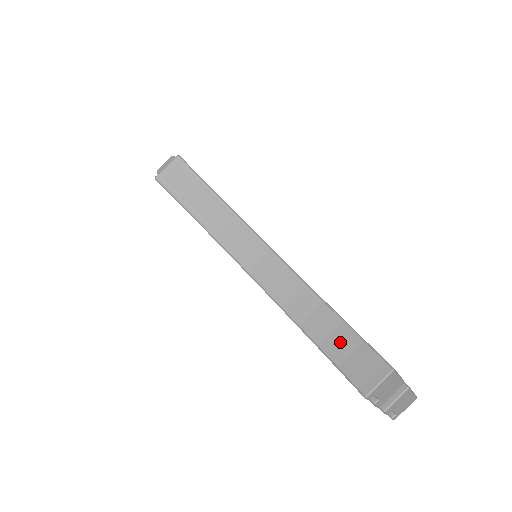
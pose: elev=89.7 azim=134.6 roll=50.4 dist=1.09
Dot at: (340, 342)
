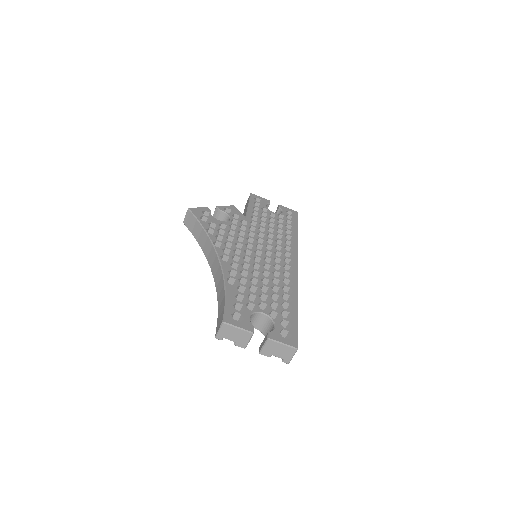
Dot at: (221, 307)
